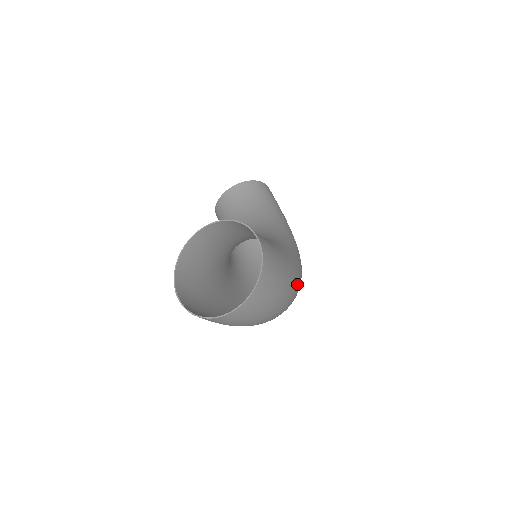
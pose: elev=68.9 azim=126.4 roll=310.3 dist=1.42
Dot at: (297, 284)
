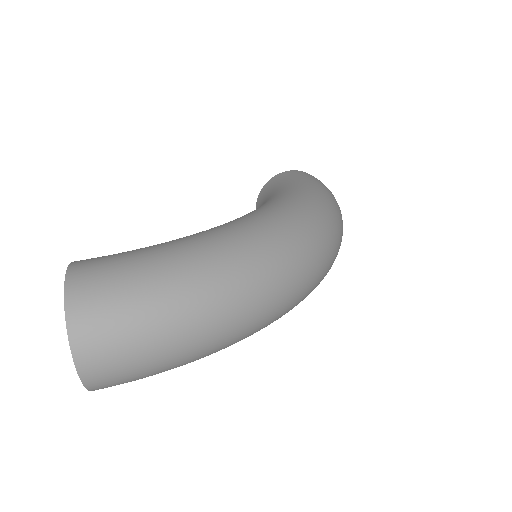
Dot at: (226, 256)
